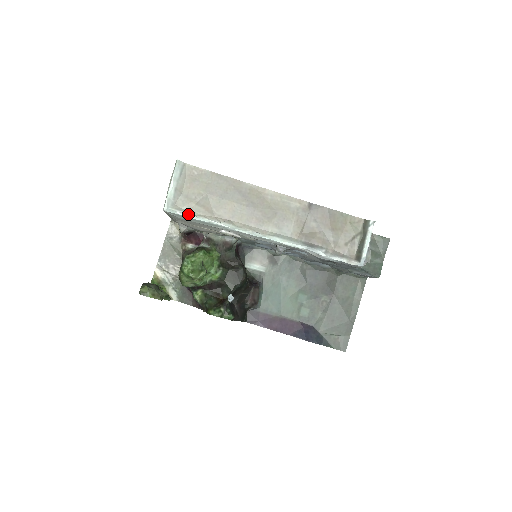
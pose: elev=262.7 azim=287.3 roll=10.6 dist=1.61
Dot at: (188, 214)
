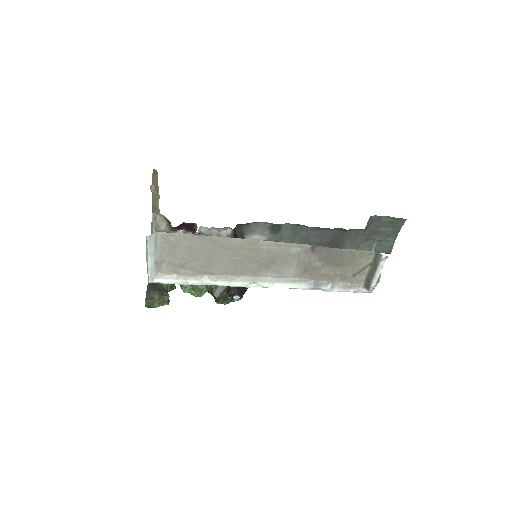
Dot at: (177, 281)
